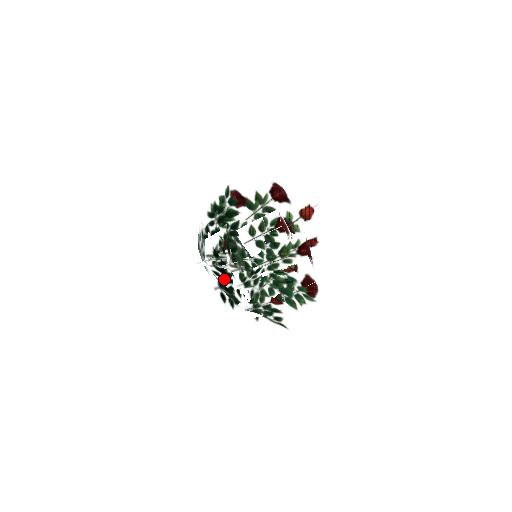
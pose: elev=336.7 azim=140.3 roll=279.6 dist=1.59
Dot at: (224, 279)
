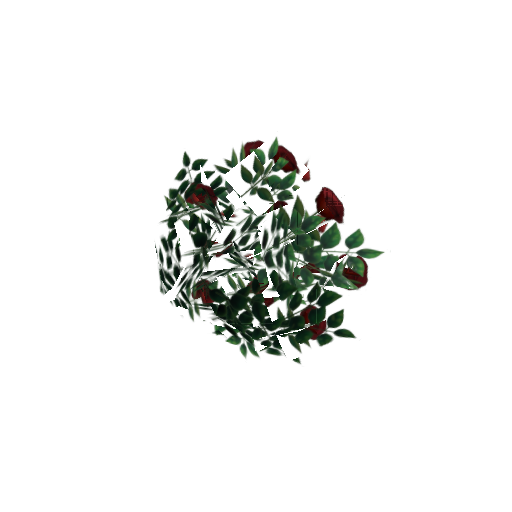
Dot at: (227, 272)
